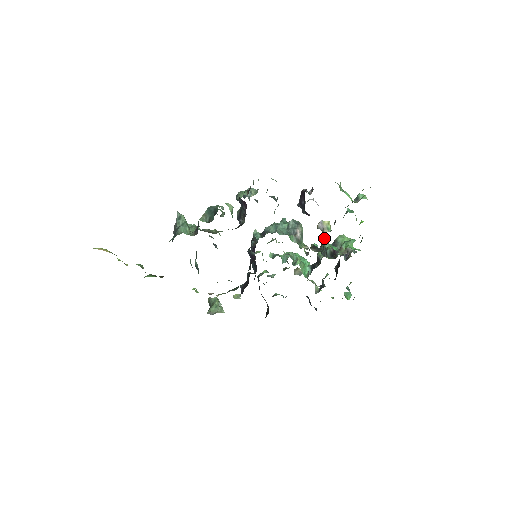
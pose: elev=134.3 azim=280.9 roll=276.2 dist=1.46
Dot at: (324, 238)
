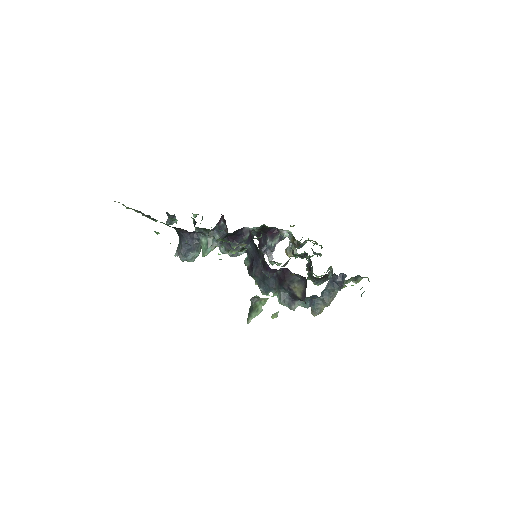
Dot at: (291, 236)
